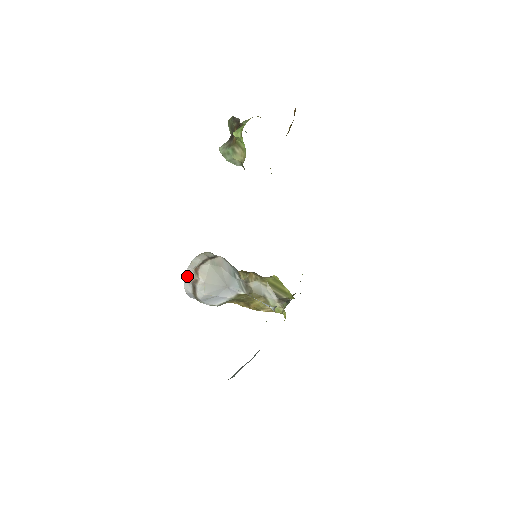
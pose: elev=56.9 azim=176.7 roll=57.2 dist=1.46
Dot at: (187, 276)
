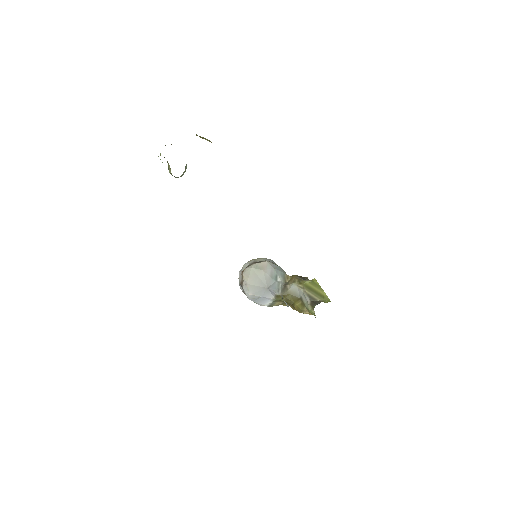
Dot at: (239, 278)
